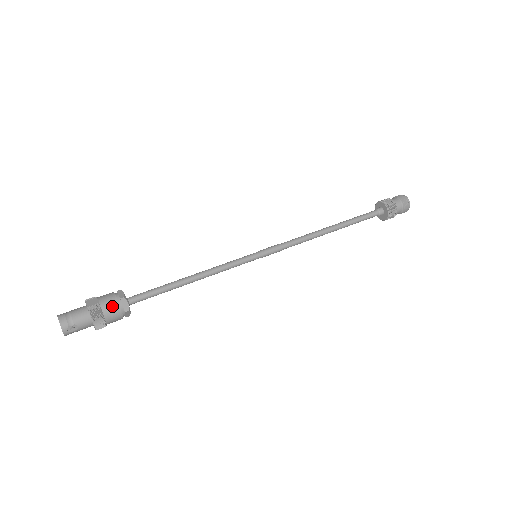
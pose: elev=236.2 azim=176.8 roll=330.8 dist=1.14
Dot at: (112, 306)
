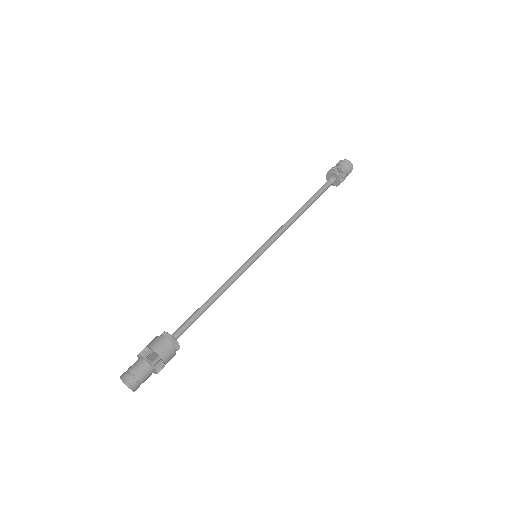
Dot at: (157, 342)
